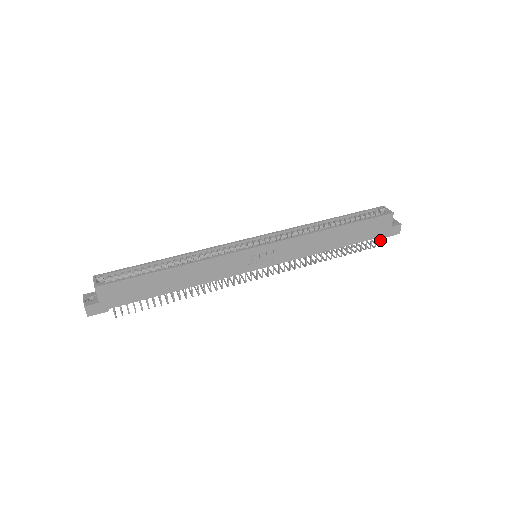
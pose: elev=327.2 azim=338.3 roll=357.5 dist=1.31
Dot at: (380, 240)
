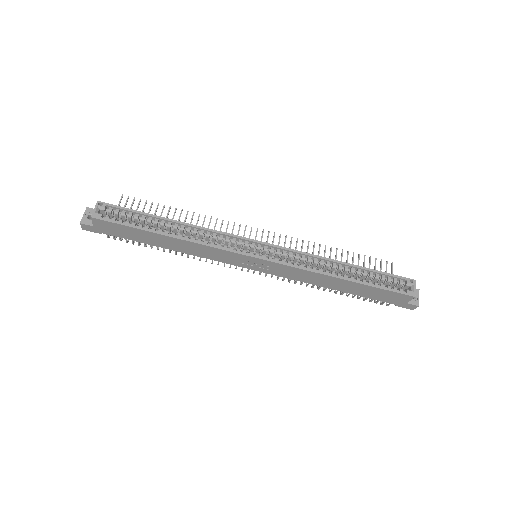
Dot at: (389, 303)
